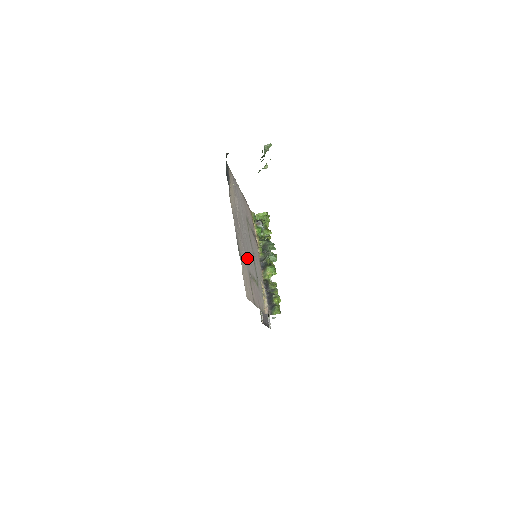
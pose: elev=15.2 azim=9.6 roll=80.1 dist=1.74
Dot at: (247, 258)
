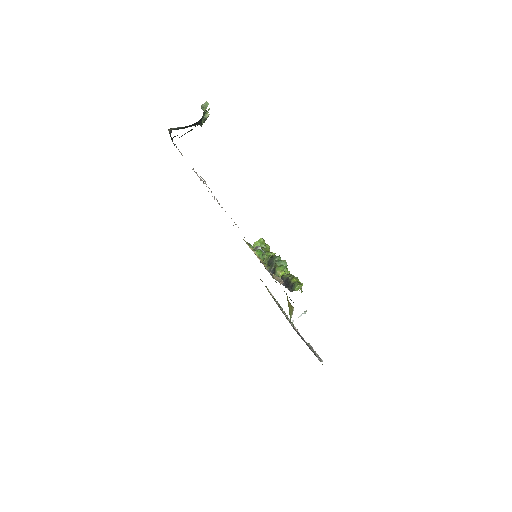
Dot at: occluded
